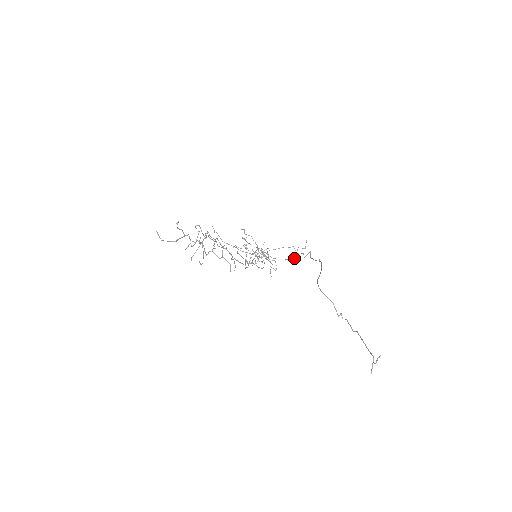
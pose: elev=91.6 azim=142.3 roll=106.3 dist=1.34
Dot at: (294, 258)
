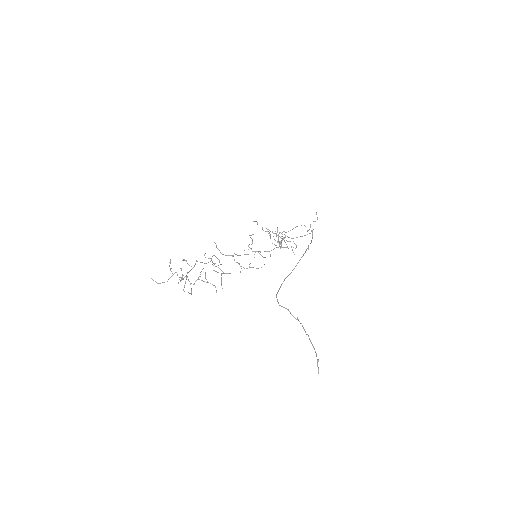
Dot at: (309, 233)
